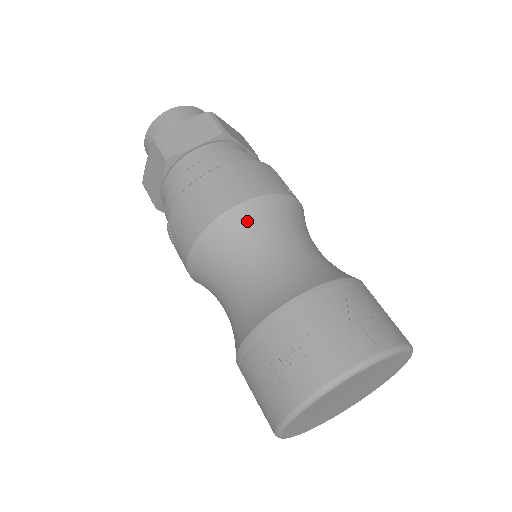
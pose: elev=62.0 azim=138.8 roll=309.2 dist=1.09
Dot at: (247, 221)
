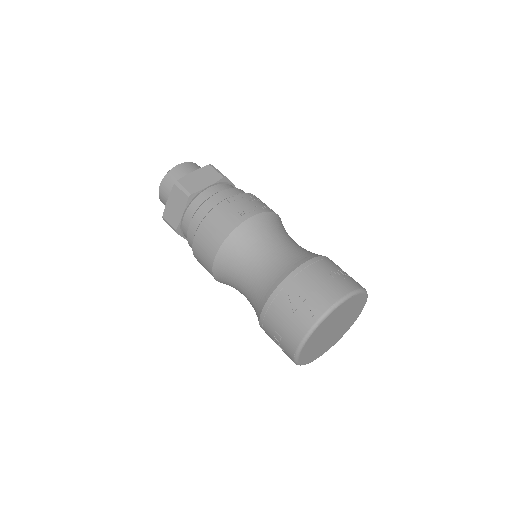
Dot at: (226, 261)
